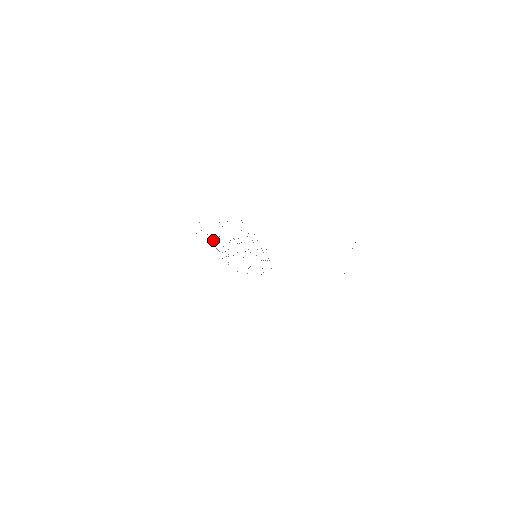
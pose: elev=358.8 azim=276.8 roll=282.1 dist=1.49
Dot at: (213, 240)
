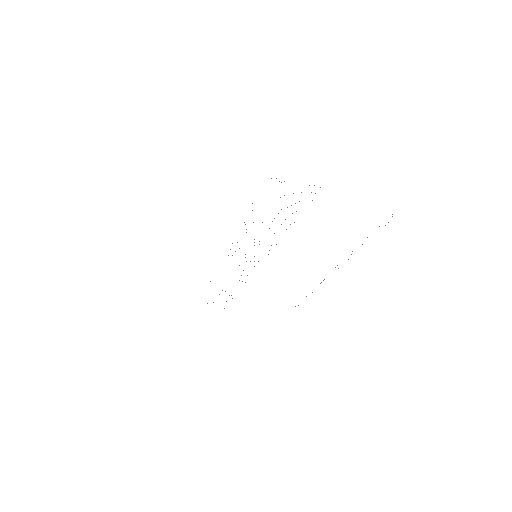
Dot at: occluded
